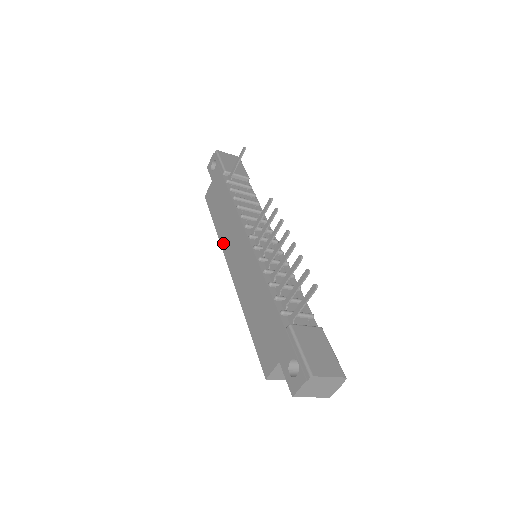
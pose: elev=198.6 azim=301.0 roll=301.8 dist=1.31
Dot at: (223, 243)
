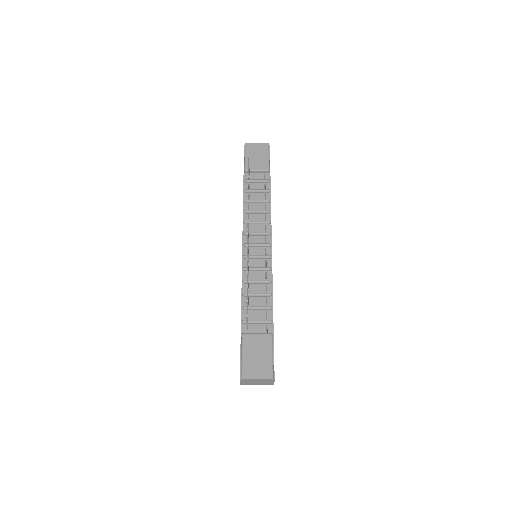
Dot at: occluded
